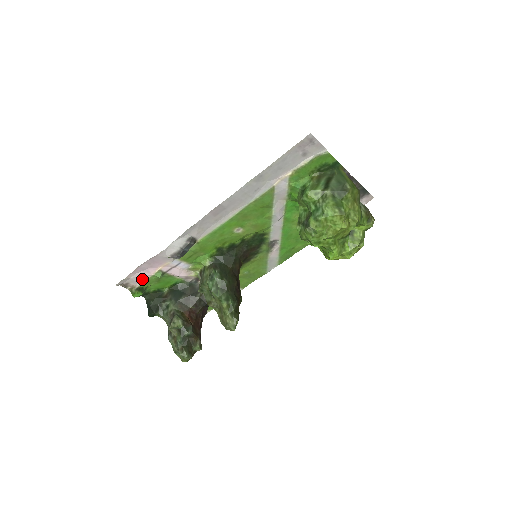
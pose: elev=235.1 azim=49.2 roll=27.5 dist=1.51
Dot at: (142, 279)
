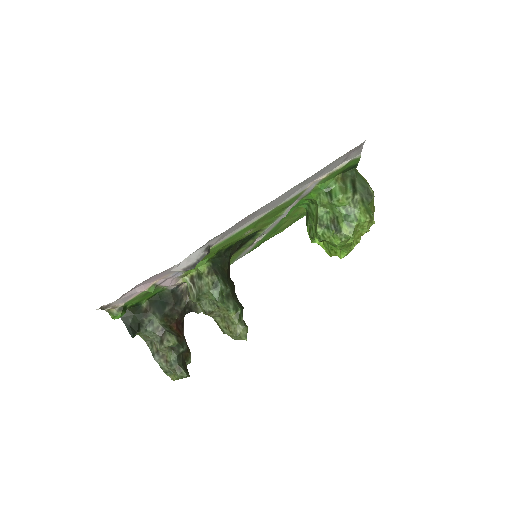
Dot at: (130, 297)
